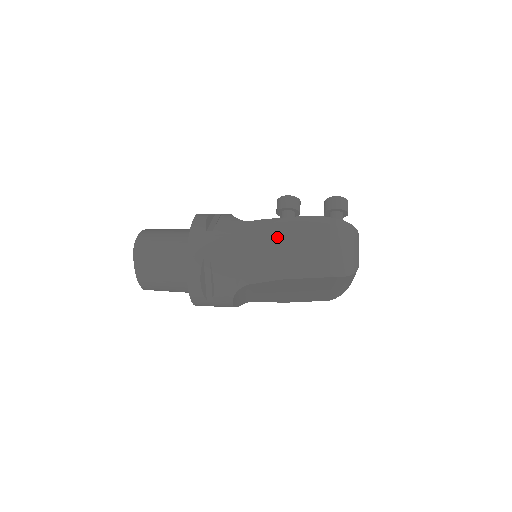
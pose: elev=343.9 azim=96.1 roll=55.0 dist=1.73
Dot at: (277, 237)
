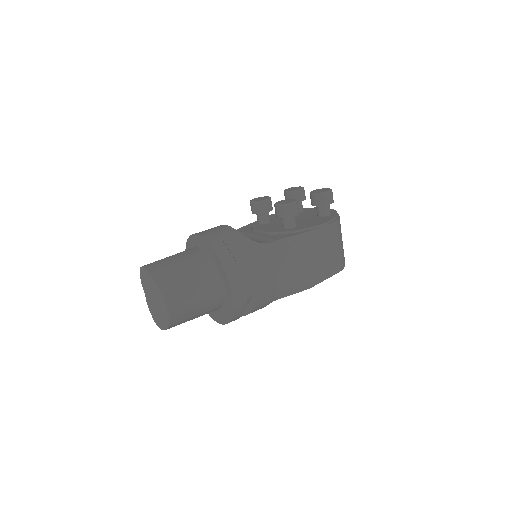
Dot at: (301, 254)
